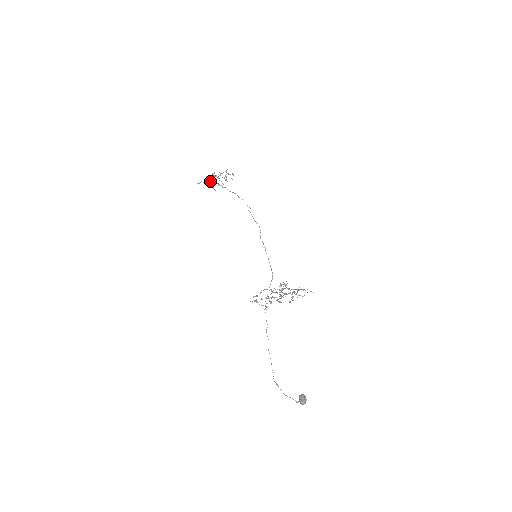
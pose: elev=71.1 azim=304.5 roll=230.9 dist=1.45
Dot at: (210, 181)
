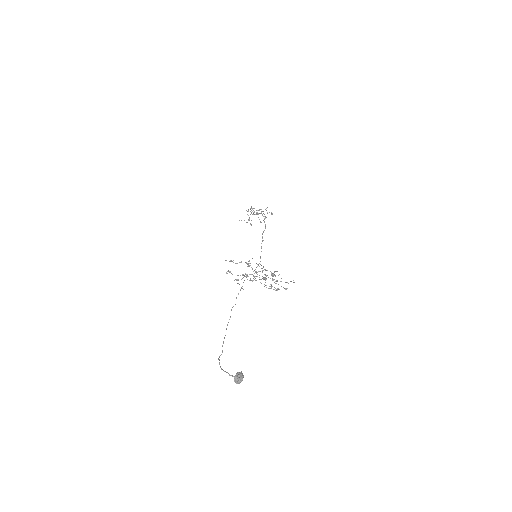
Dot at: occluded
